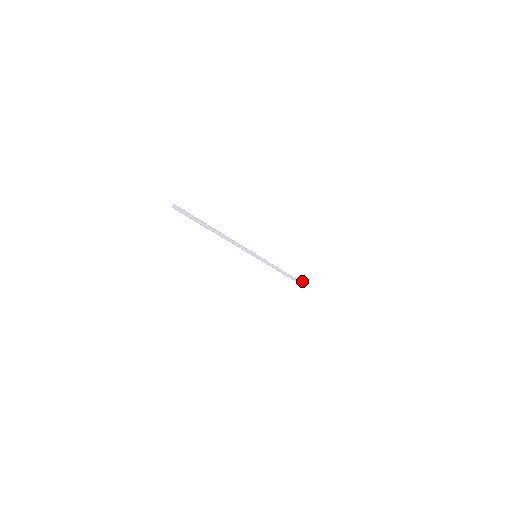
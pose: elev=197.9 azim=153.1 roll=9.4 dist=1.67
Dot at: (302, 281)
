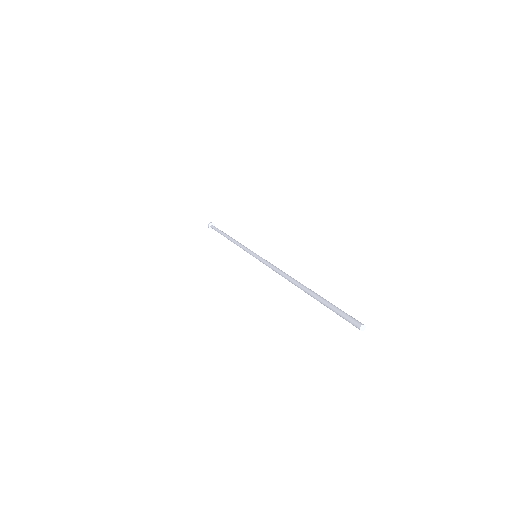
Dot at: (213, 223)
